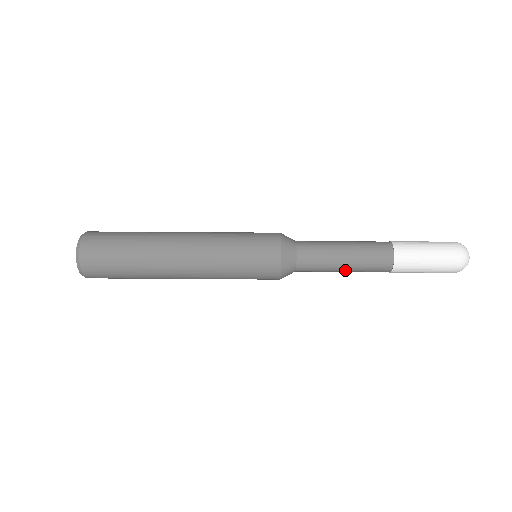
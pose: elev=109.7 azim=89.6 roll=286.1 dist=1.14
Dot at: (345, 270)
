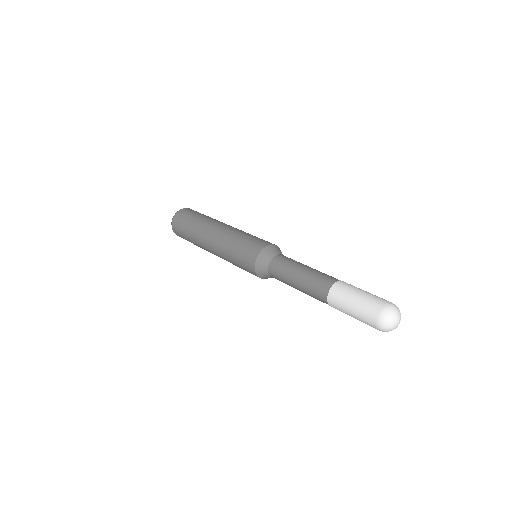
Dot at: (299, 275)
